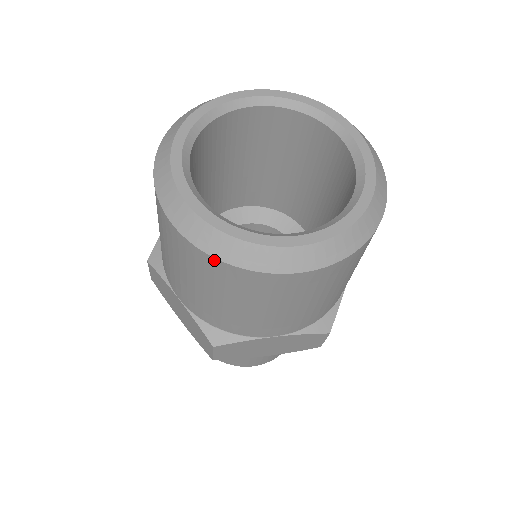
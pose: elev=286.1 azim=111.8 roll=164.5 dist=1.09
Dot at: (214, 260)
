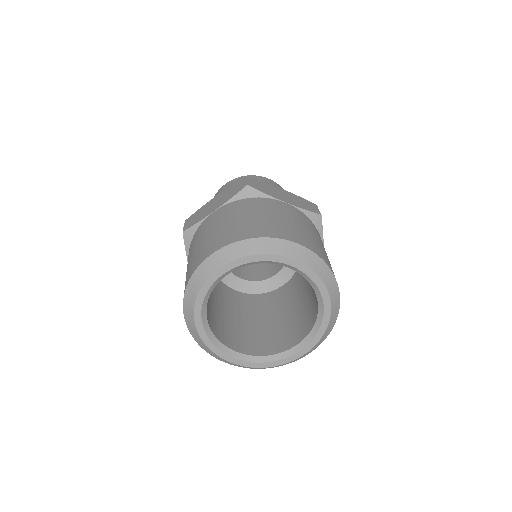
Dot at: occluded
